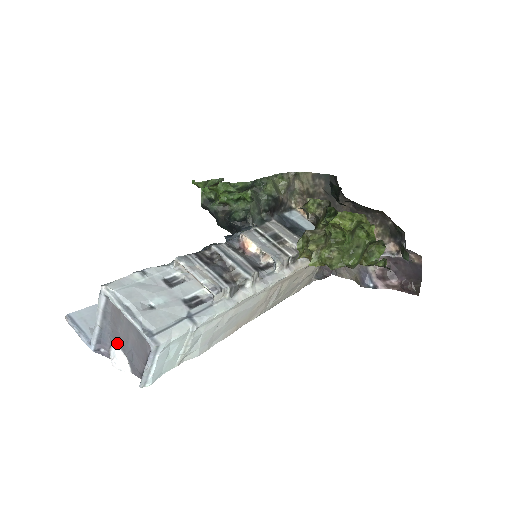
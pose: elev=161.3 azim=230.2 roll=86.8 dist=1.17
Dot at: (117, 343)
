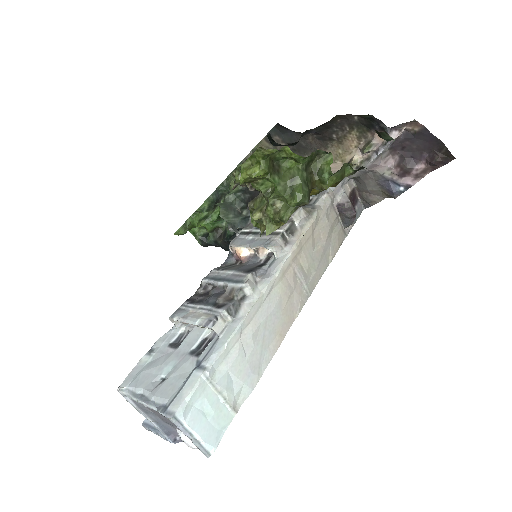
Dot at: (174, 427)
